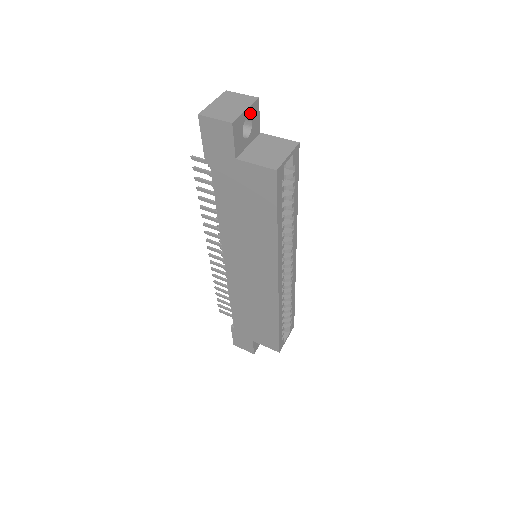
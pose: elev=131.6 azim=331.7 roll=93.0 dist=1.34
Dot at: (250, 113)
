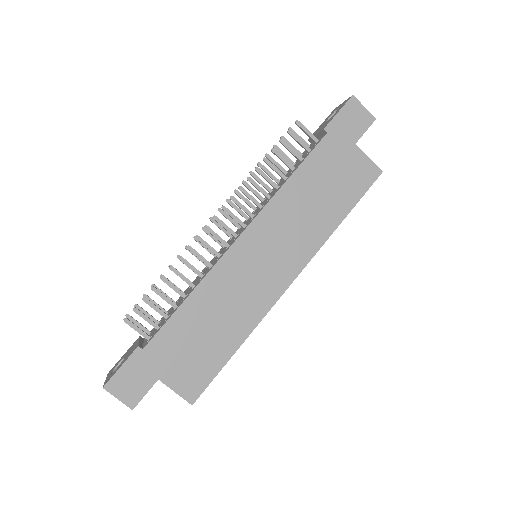
Dot at: occluded
